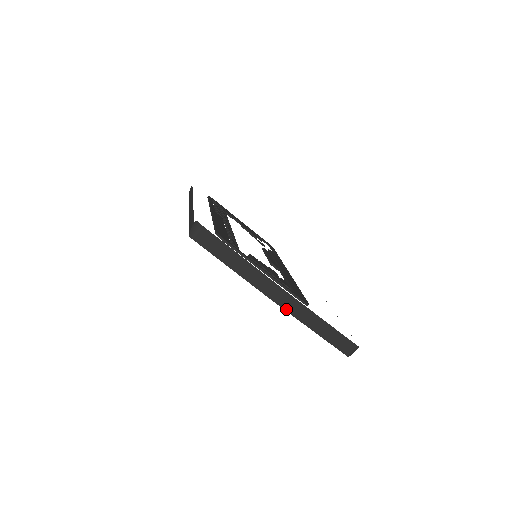
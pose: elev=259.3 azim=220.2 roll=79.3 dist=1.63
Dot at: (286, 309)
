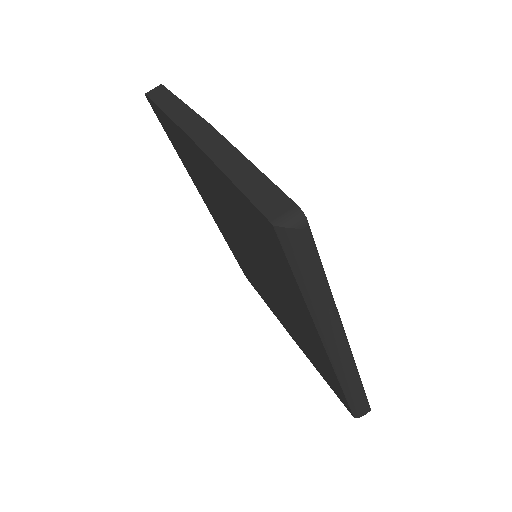
Dot at: (199, 144)
